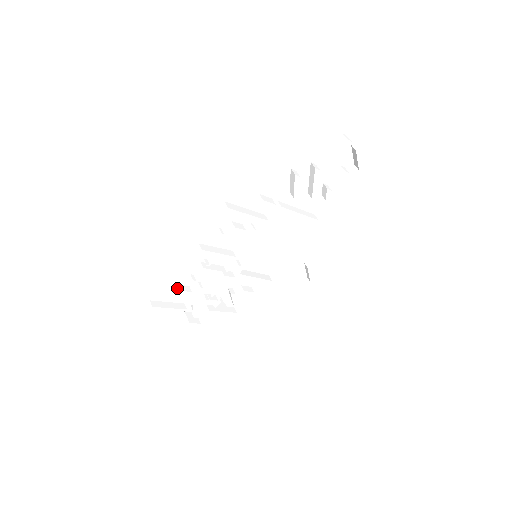
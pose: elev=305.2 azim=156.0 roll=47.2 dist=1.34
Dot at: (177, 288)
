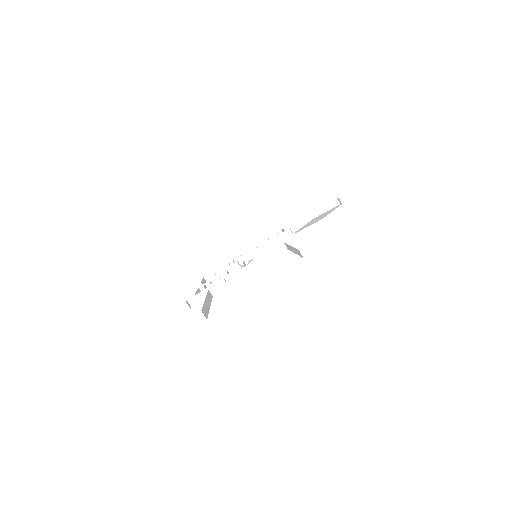
Dot at: occluded
